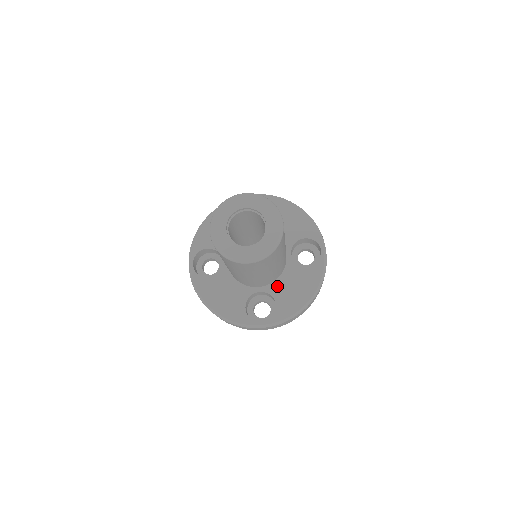
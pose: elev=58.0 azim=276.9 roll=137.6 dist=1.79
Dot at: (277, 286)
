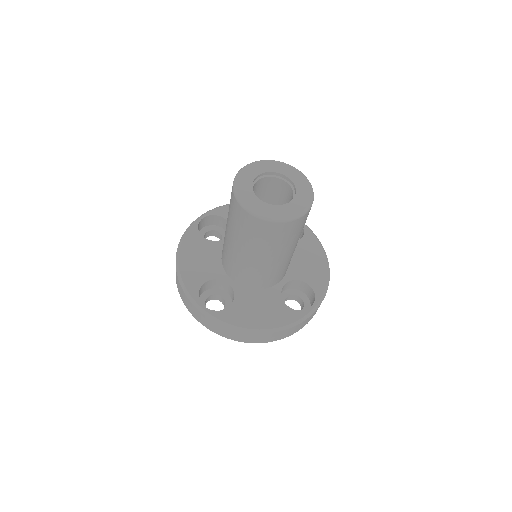
Dot at: (247, 294)
